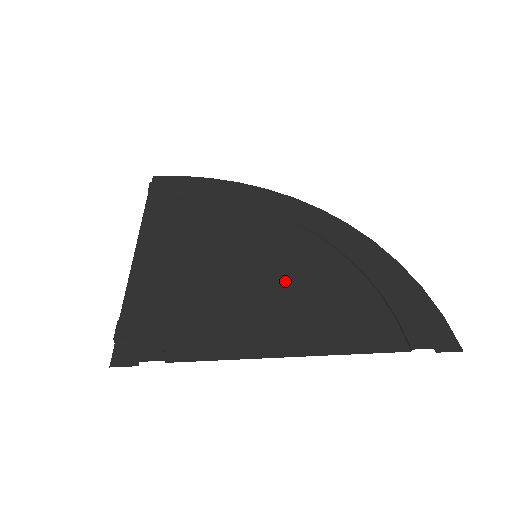
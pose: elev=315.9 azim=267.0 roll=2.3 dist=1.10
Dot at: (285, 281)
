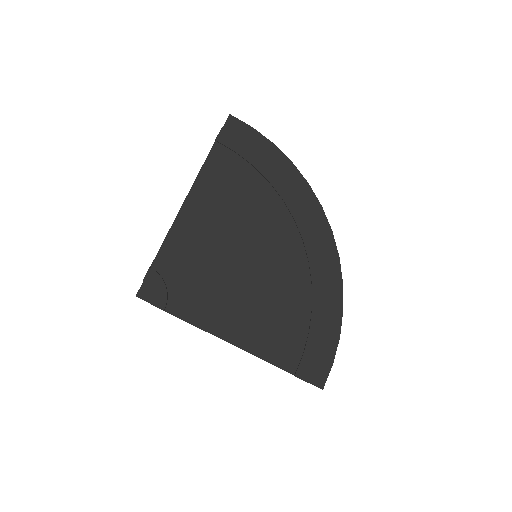
Dot at: (261, 288)
